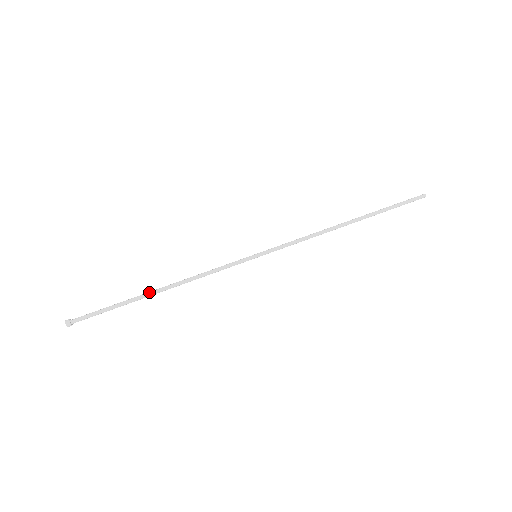
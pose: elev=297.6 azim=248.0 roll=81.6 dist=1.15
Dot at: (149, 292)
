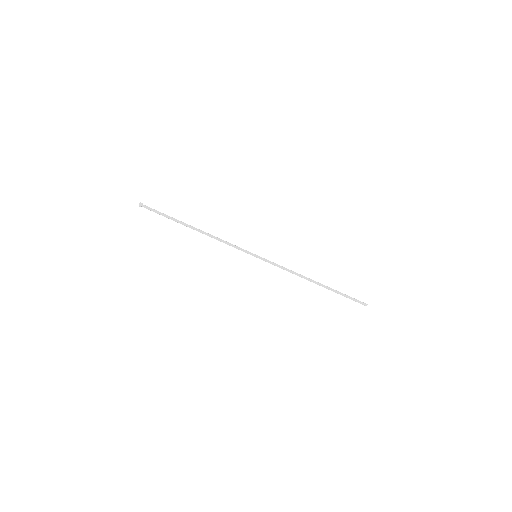
Dot at: (190, 225)
